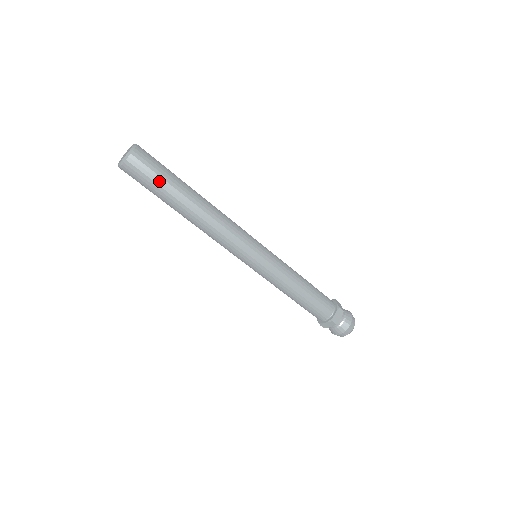
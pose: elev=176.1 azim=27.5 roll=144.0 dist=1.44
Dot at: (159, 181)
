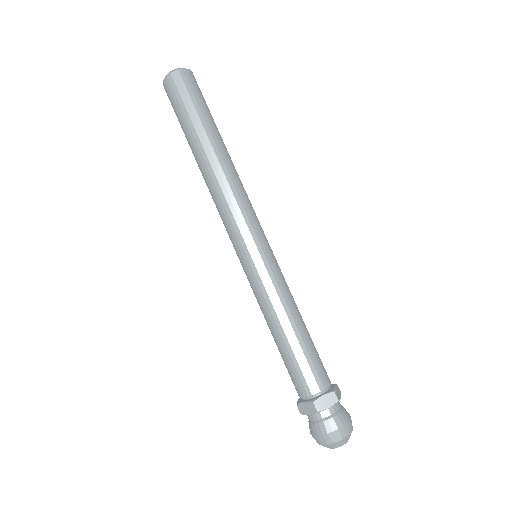
Dot at: (190, 108)
